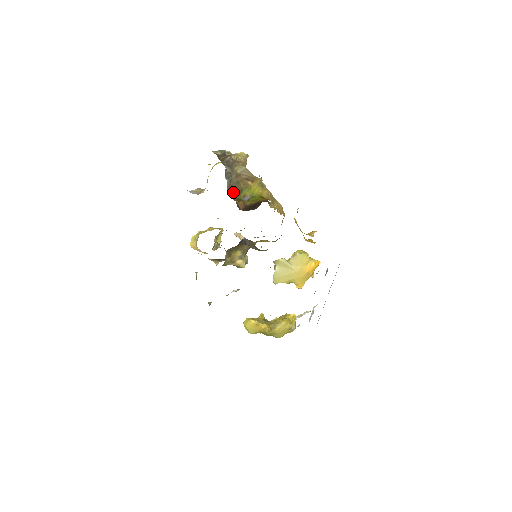
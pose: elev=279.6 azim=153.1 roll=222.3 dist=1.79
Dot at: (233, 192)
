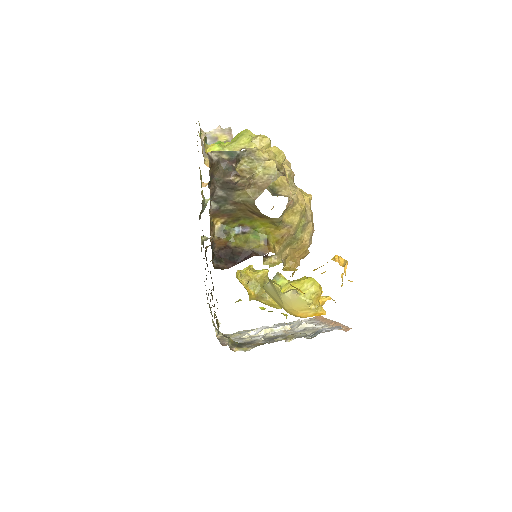
Dot at: (222, 217)
